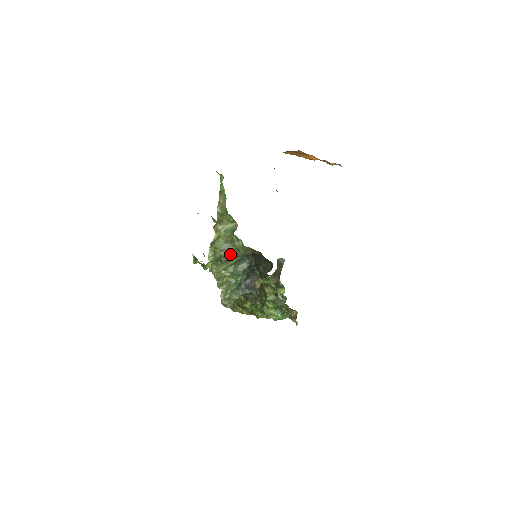
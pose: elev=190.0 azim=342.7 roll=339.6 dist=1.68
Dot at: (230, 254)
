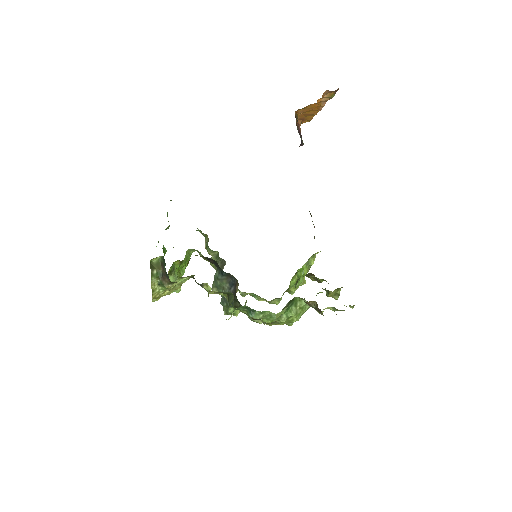
Dot at: (222, 267)
